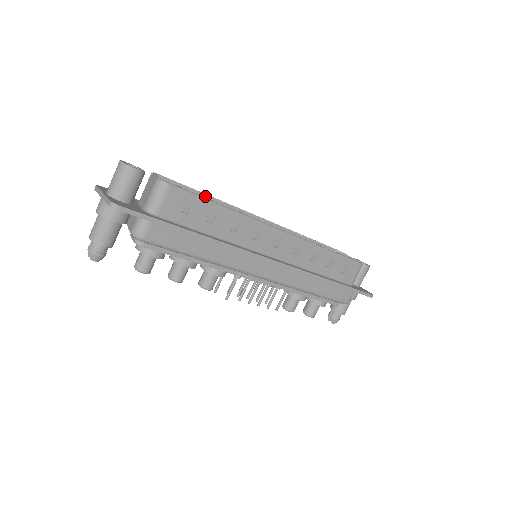
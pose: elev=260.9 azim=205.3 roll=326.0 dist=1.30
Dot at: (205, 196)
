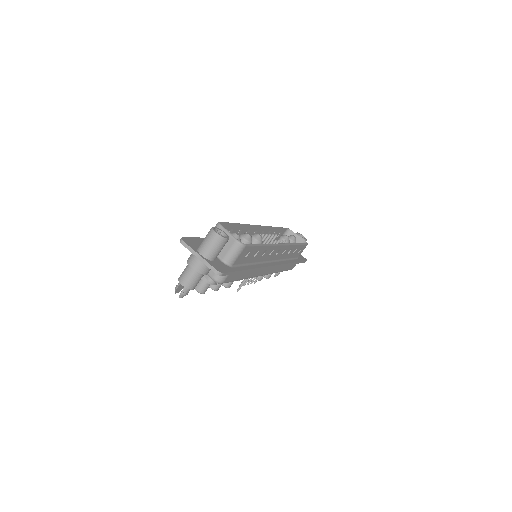
Dot at: (238, 225)
